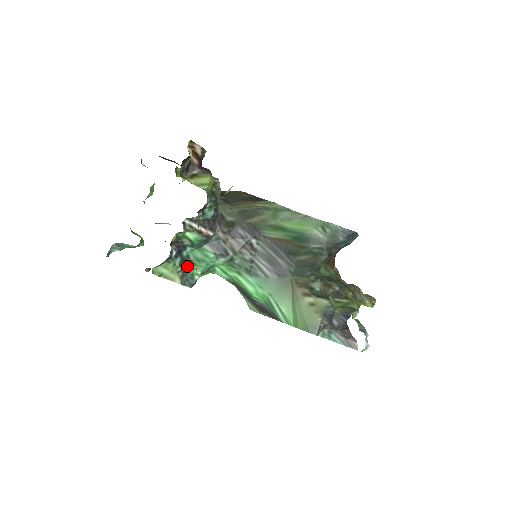
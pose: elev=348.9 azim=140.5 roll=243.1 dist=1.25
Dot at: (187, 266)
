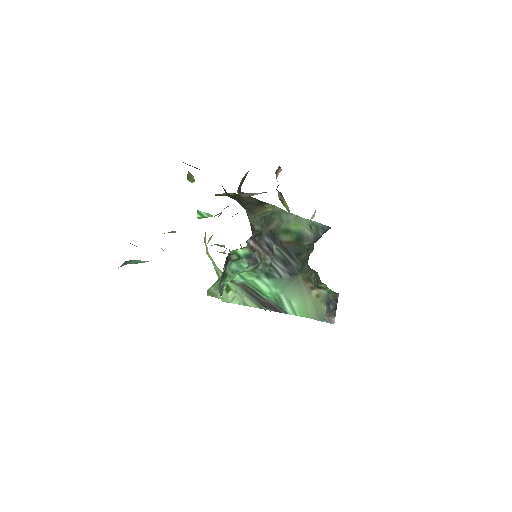
Dot at: (222, 279)
